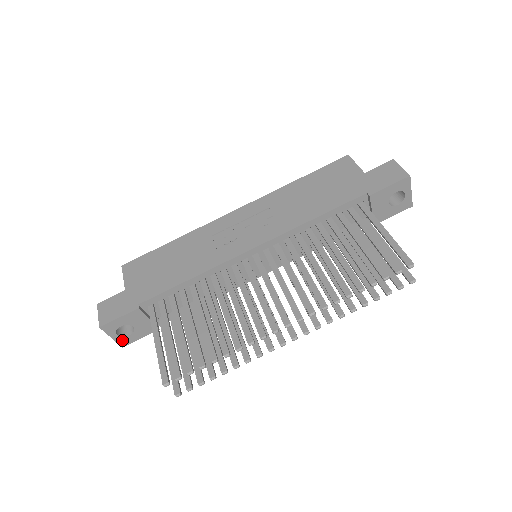
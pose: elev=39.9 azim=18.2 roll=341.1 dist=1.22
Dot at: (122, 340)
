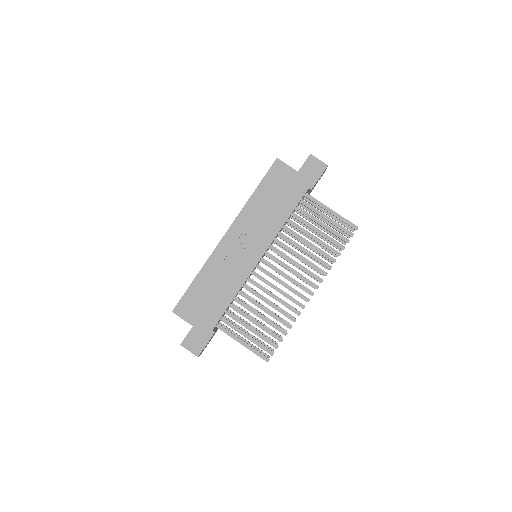
Dot at: (203, 350)
